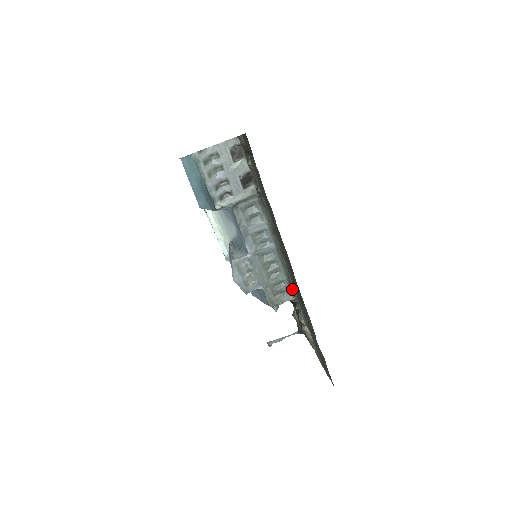
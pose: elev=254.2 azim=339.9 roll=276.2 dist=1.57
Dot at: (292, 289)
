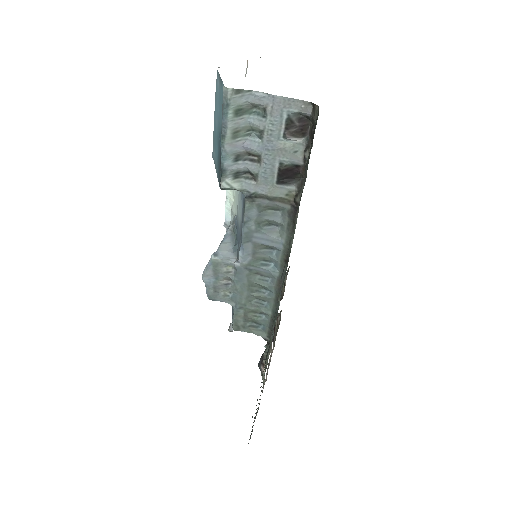
Dot at: (271, 329)
